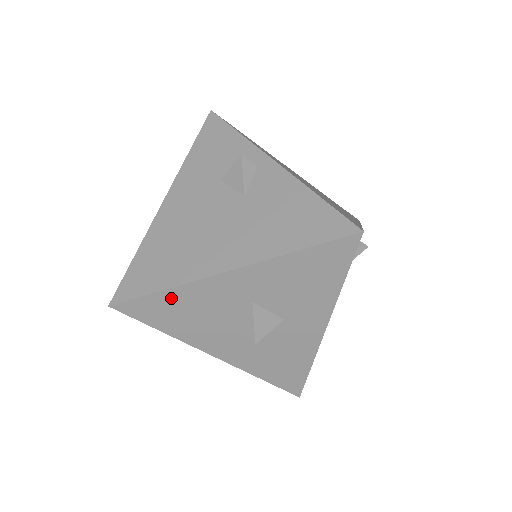
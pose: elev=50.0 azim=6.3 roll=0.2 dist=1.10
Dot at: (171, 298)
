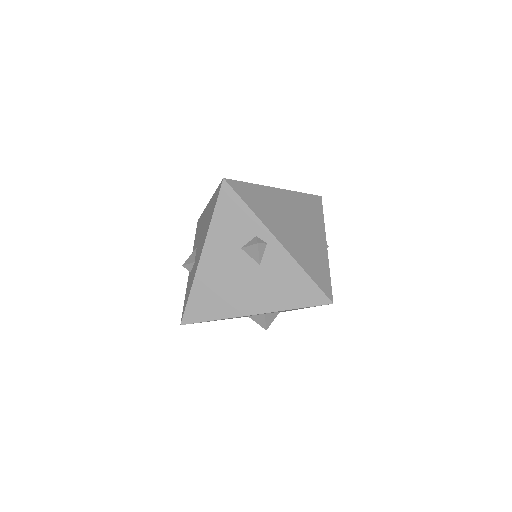
Dot at: occluded
